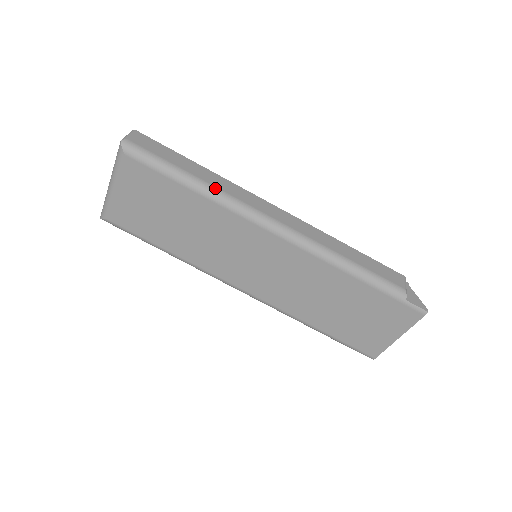
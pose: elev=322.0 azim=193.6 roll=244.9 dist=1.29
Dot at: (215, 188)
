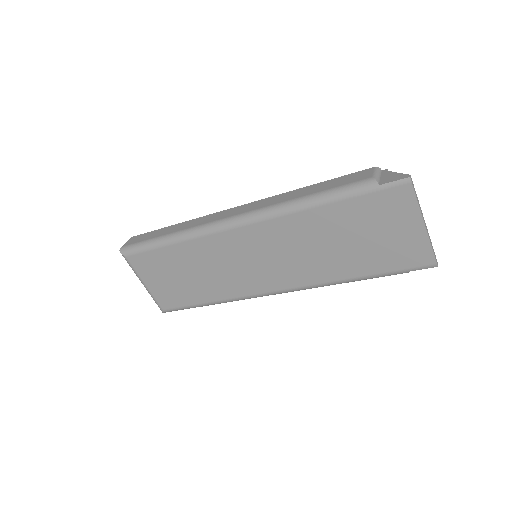
Dot at: (182, 231)
